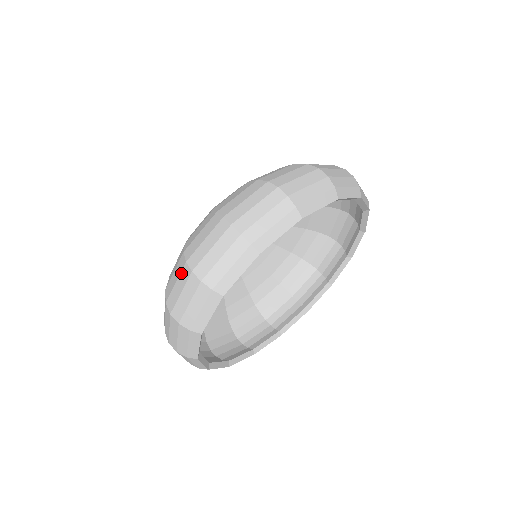
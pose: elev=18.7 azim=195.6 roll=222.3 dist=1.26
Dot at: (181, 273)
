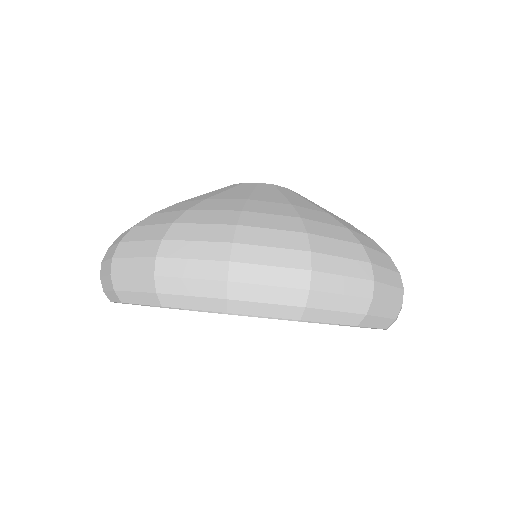
Dot at: (150, 241)
